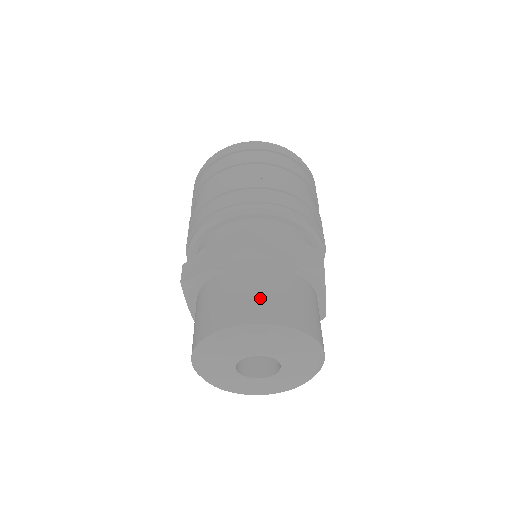
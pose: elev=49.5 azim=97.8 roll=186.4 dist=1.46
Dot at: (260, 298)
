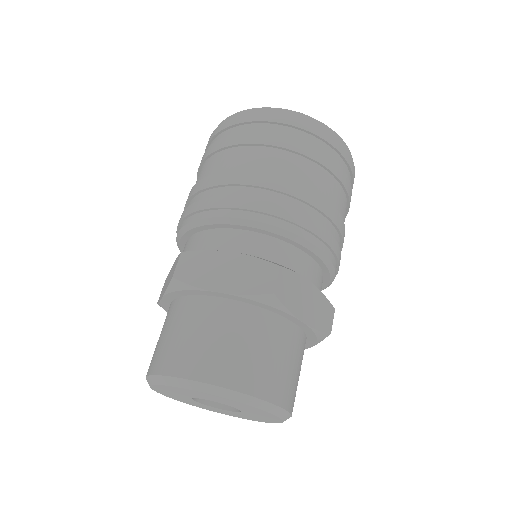
Dot at: (182, 342)
